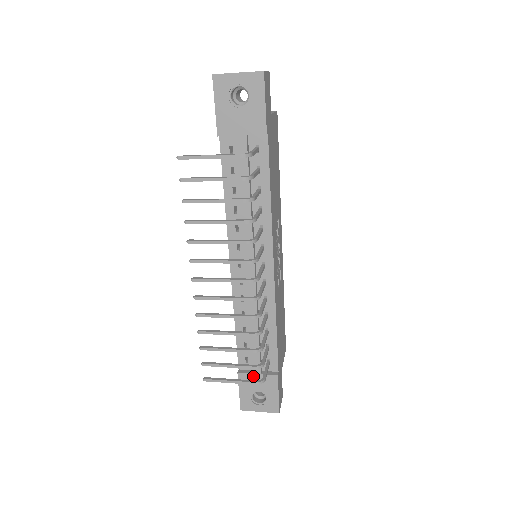
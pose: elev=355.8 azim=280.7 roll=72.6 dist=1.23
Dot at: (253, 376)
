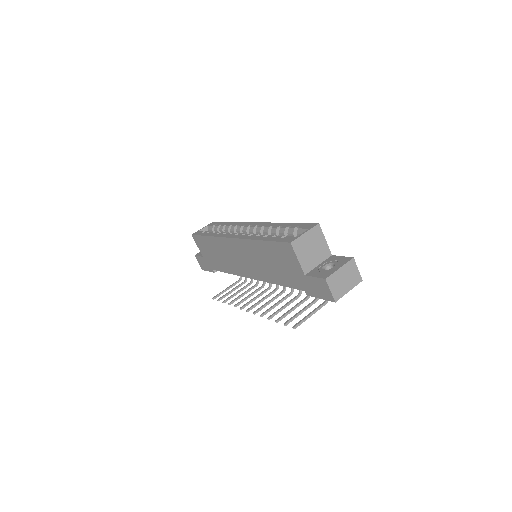
Dot at: occluded
